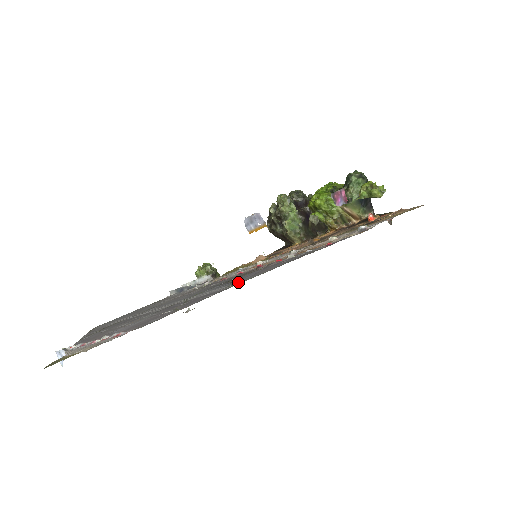
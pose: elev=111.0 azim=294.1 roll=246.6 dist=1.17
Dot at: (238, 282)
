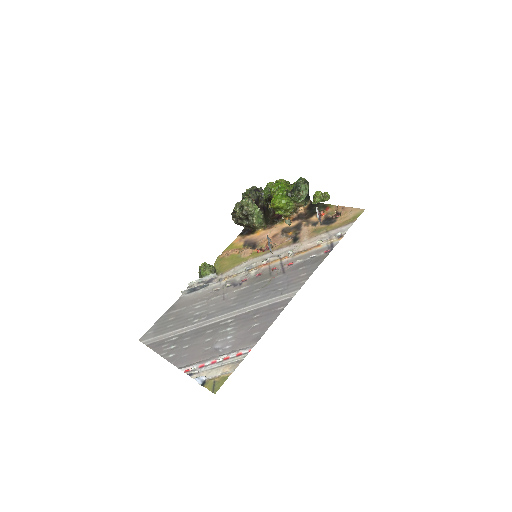
Dot at: (287, 292)
